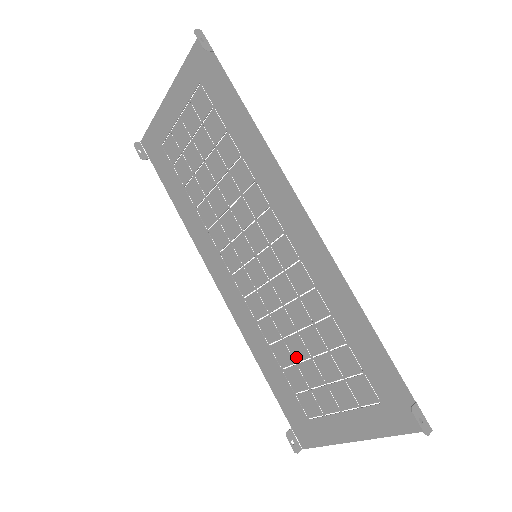
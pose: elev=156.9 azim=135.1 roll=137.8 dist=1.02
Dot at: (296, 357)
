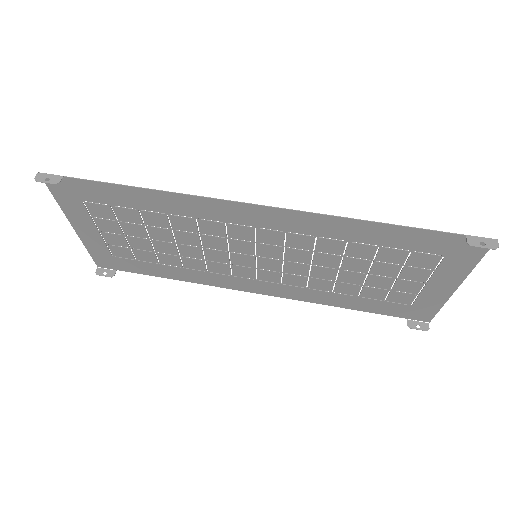
Dot at: (358, 283)
